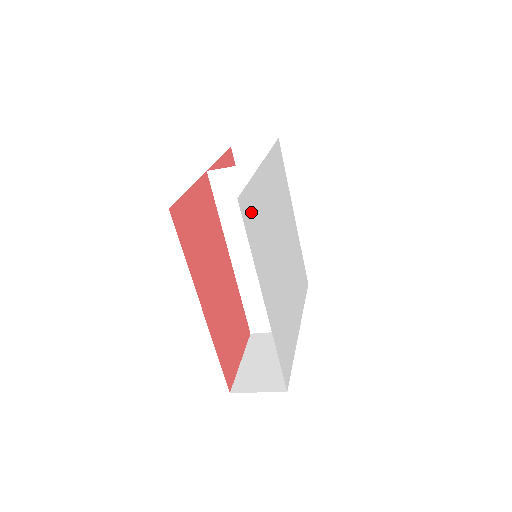
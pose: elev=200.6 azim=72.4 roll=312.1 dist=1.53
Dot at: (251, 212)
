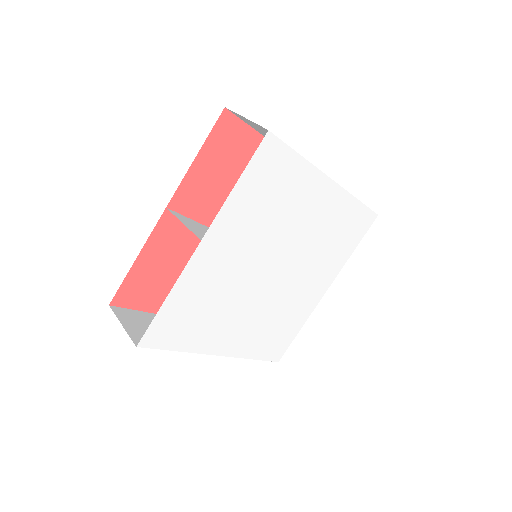
Dot at: (174, 323)
